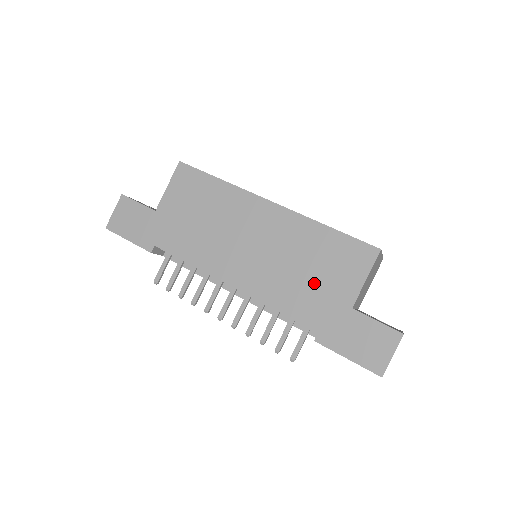
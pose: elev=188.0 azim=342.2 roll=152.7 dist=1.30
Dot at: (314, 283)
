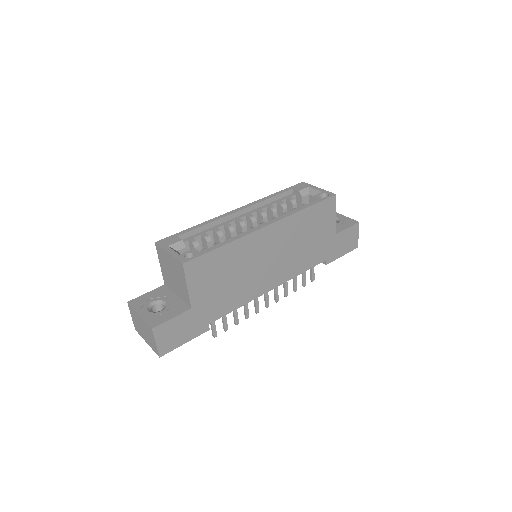
Dot at: (314, 242)
